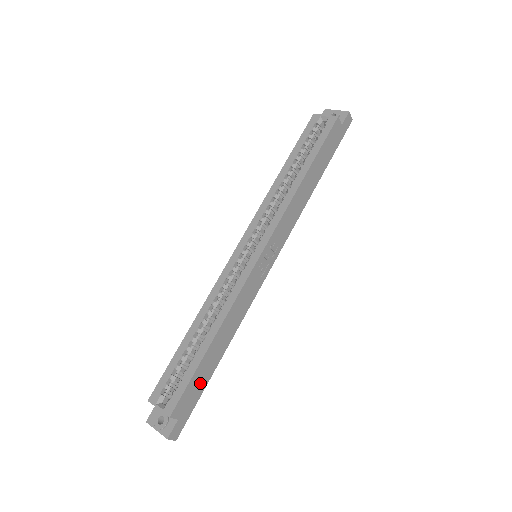
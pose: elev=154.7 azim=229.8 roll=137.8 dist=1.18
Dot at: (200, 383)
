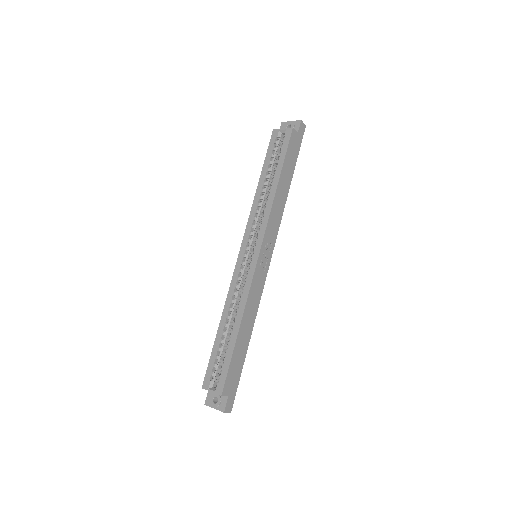
Dot at: (238, 365)
